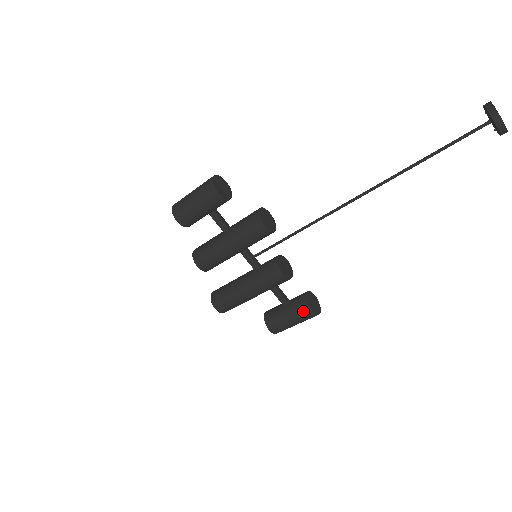
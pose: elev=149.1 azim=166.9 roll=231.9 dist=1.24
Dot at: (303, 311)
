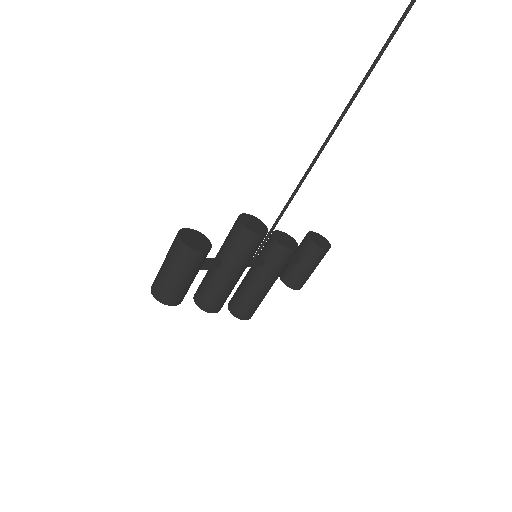
Dot at: (320, 255)
